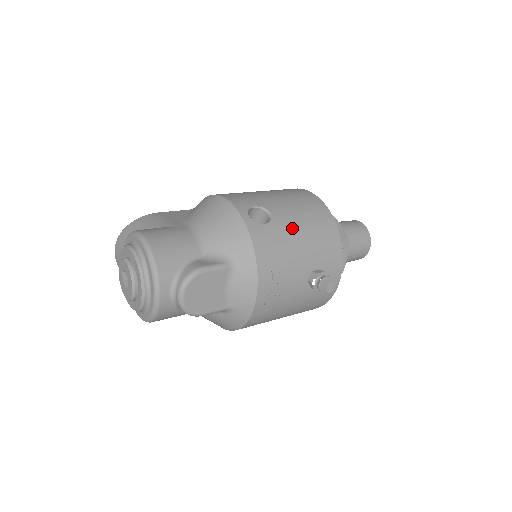
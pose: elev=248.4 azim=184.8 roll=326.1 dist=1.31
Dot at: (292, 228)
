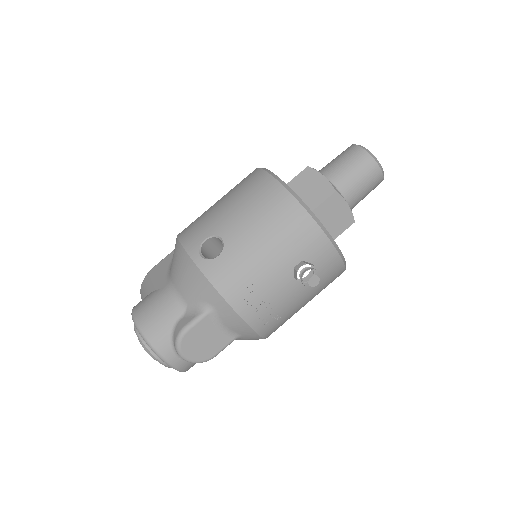
Dot at: (248, 242)
